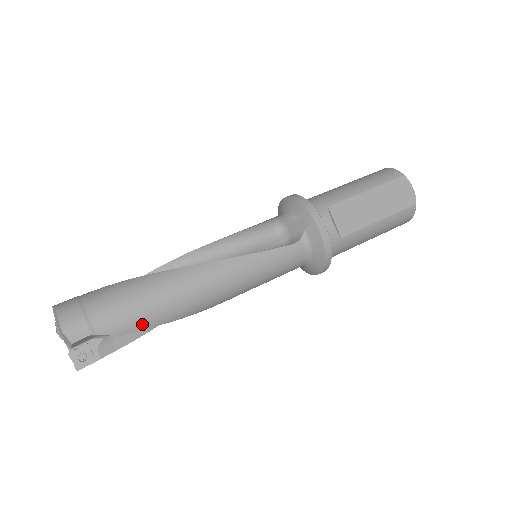
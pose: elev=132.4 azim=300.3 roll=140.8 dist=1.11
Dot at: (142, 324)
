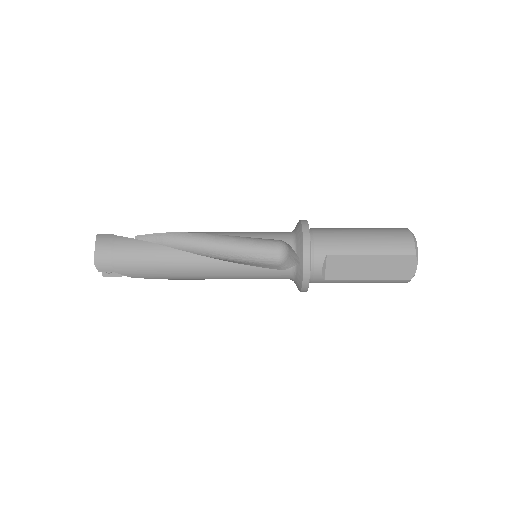
Dot at: (148, 277)
